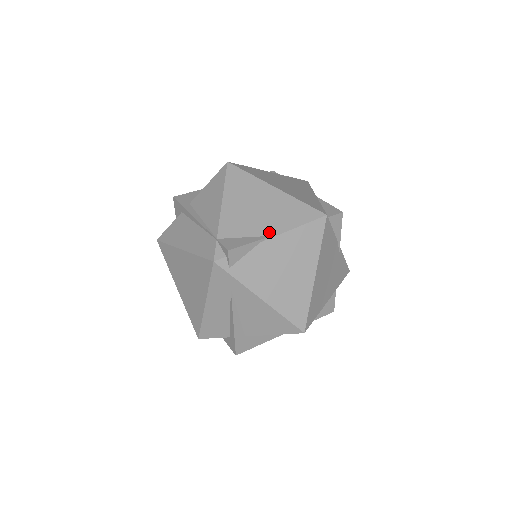
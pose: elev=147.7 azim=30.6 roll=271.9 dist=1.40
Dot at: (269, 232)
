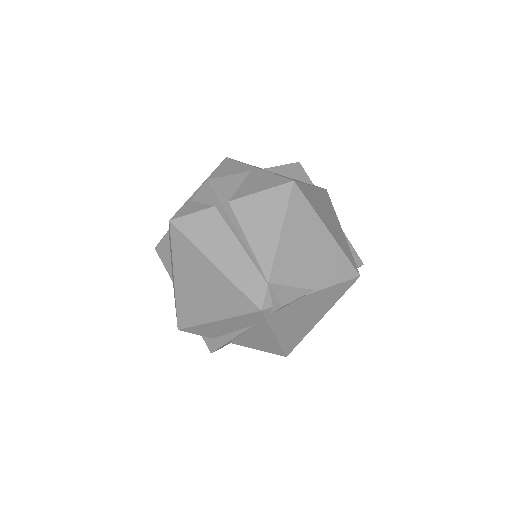
Dot at: (313, 285)
